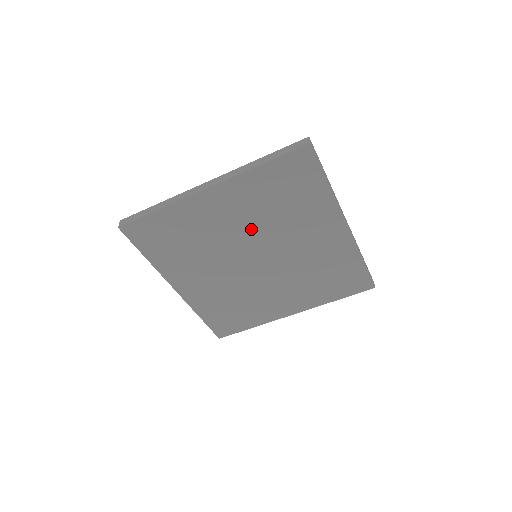
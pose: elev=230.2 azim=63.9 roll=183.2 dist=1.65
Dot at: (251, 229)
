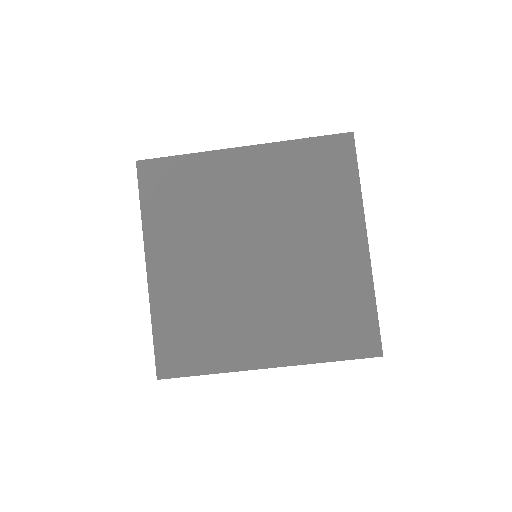
Dot at: (266, 210)
